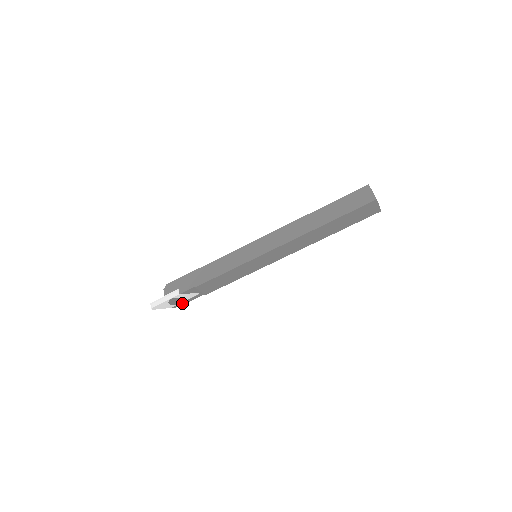
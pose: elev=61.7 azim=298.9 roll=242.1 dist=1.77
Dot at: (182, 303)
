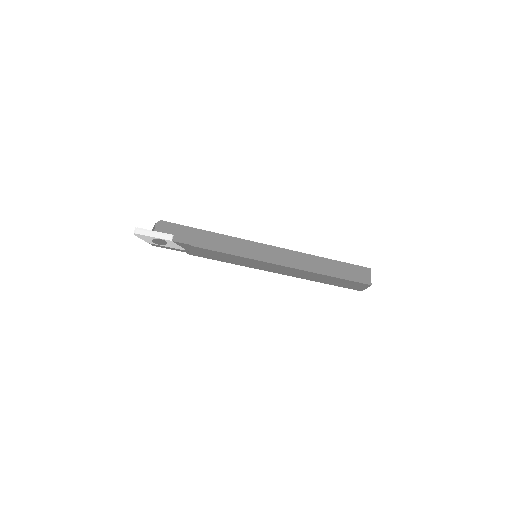
Dot at: (161, 246)
